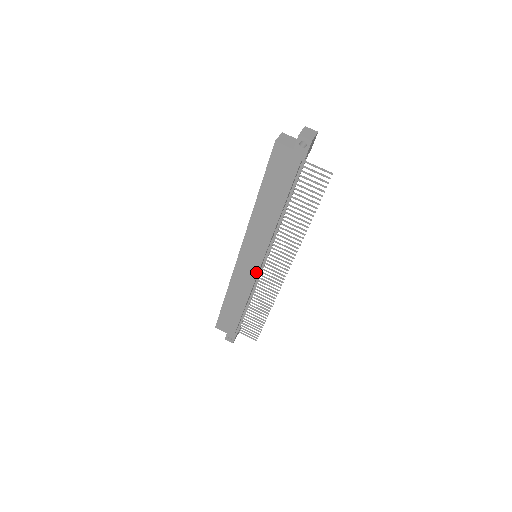
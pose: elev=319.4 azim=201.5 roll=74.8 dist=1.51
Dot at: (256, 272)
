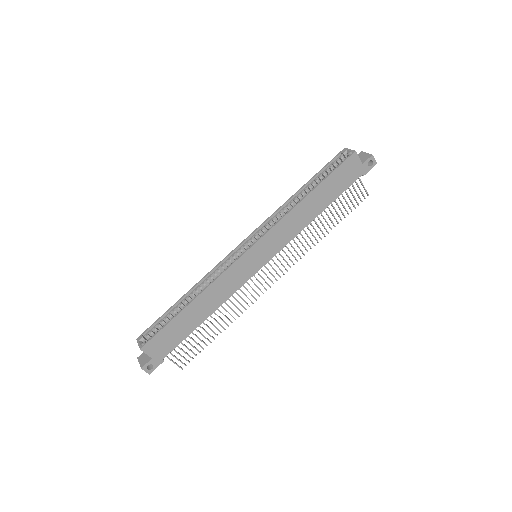
Dot at: (253, 273)
